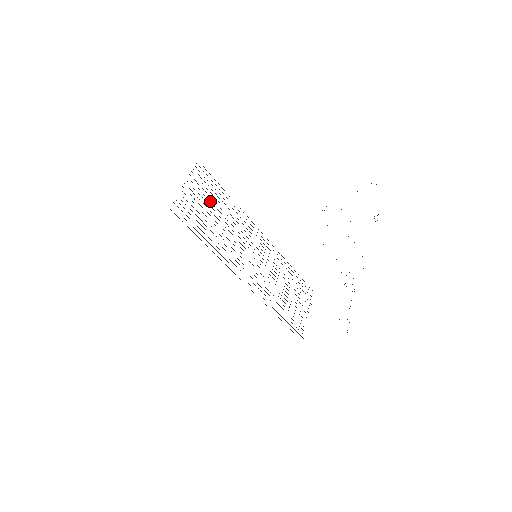
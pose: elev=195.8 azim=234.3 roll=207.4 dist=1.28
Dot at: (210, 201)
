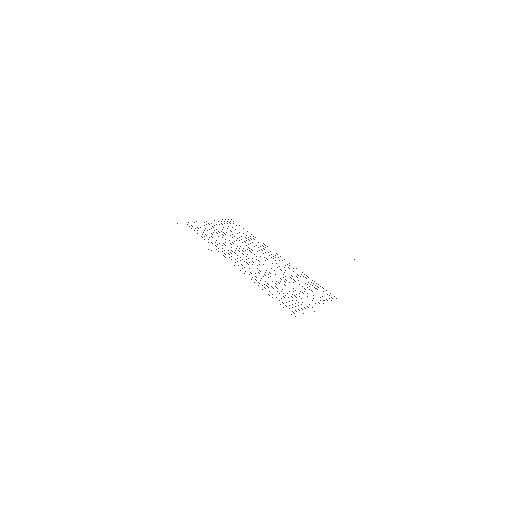
Dot at: occluded
